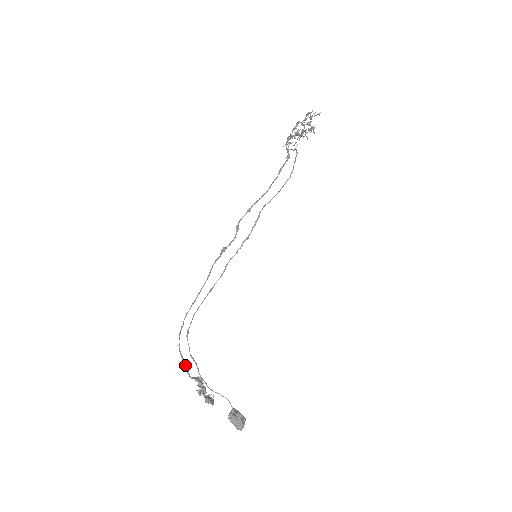
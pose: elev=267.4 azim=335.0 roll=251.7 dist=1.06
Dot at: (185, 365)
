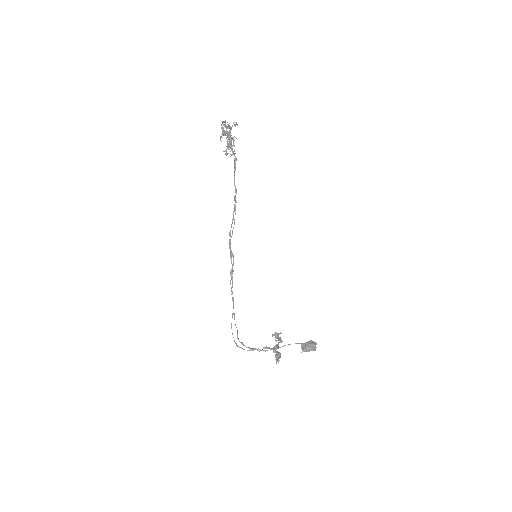
Dot at: (252, 349)
